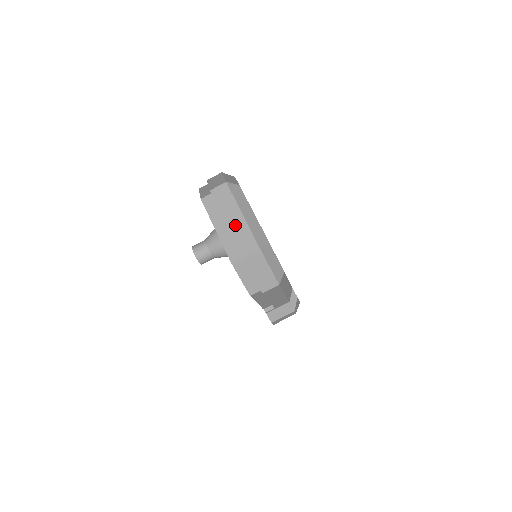
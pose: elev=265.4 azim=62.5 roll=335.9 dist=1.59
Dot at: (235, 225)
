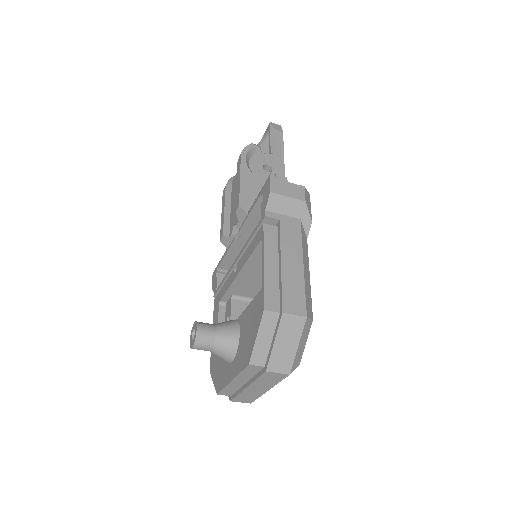
Dot at: (252, 392)
